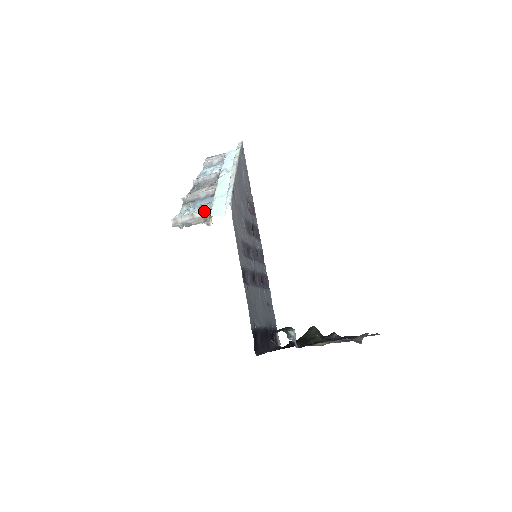
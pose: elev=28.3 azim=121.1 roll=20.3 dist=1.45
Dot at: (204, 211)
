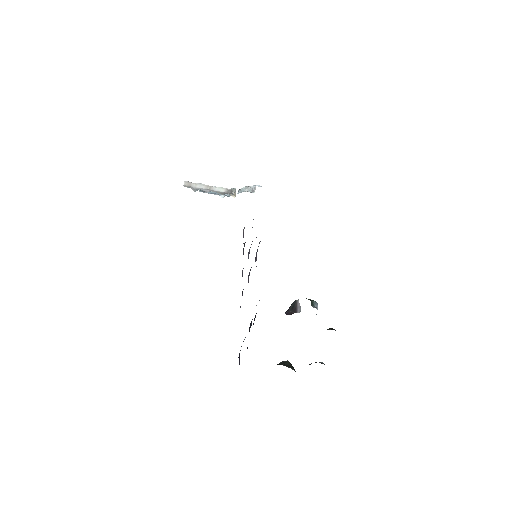
Dot at: (224, 188)
